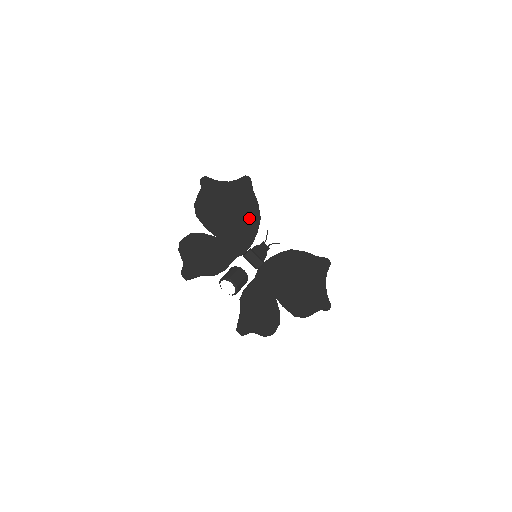
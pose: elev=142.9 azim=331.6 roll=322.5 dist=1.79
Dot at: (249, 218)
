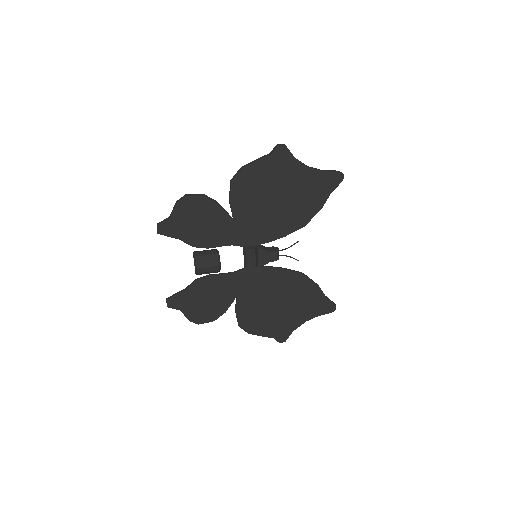
Dot at: (290, 218)
